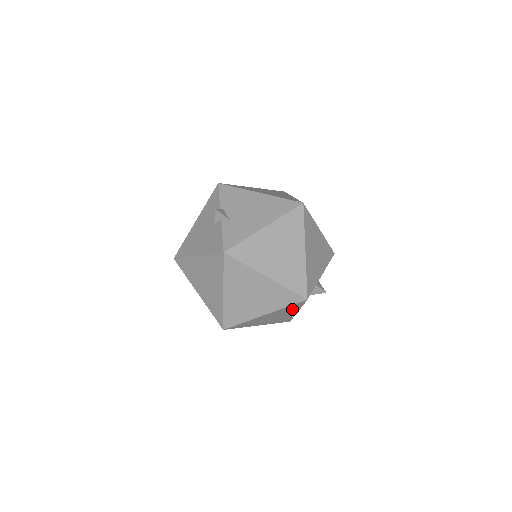
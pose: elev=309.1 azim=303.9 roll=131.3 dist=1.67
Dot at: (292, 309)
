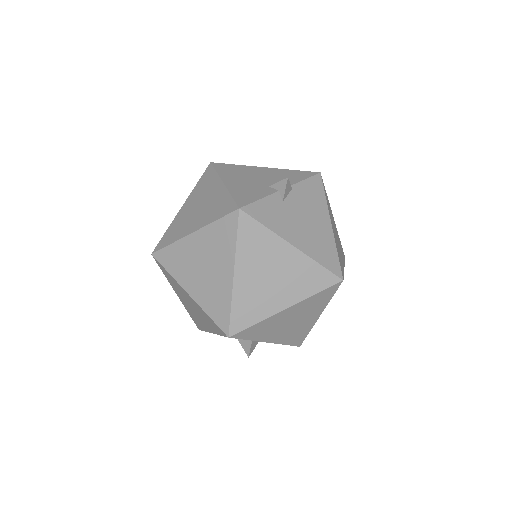
Dot at: (211, 324)
